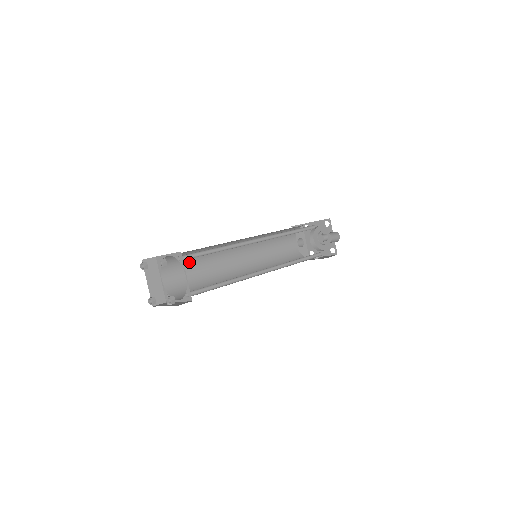
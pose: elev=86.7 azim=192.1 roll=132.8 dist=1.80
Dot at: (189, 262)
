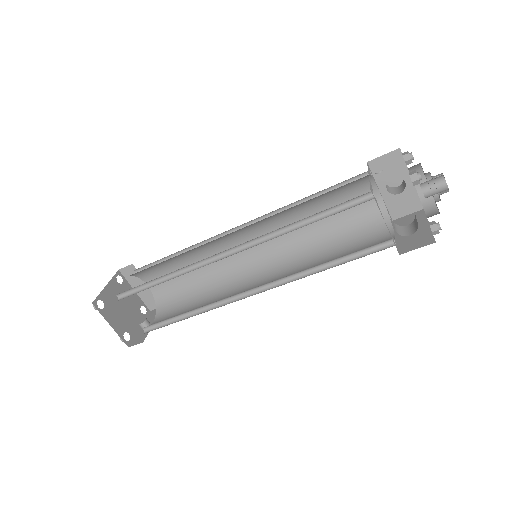
Dot at: (173, 265)
